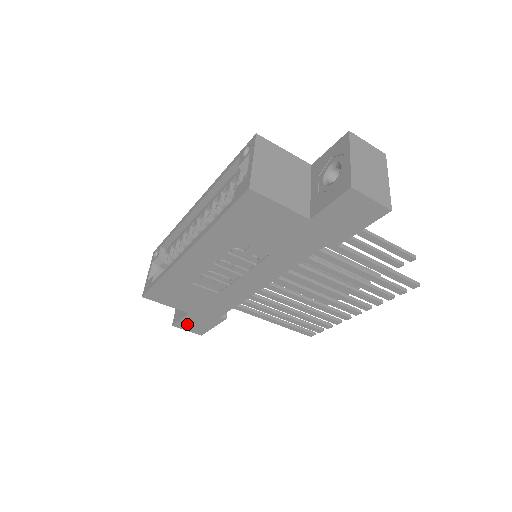
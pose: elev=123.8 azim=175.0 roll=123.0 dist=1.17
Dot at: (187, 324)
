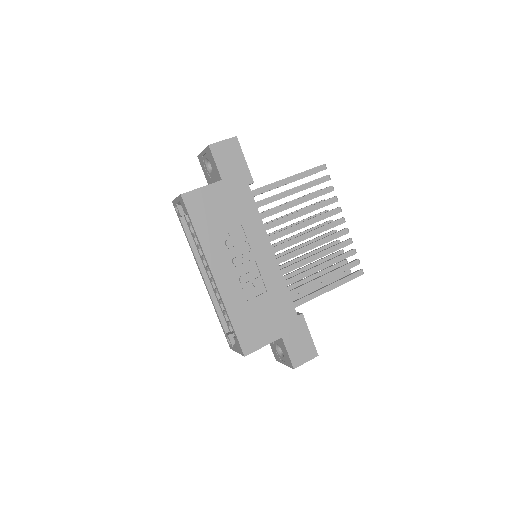
Dot at: (297, 353)
